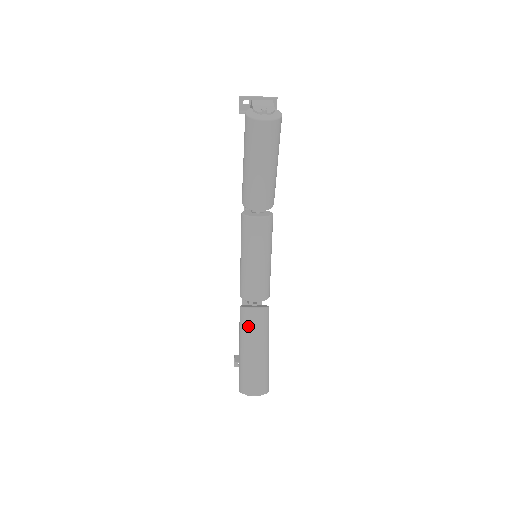
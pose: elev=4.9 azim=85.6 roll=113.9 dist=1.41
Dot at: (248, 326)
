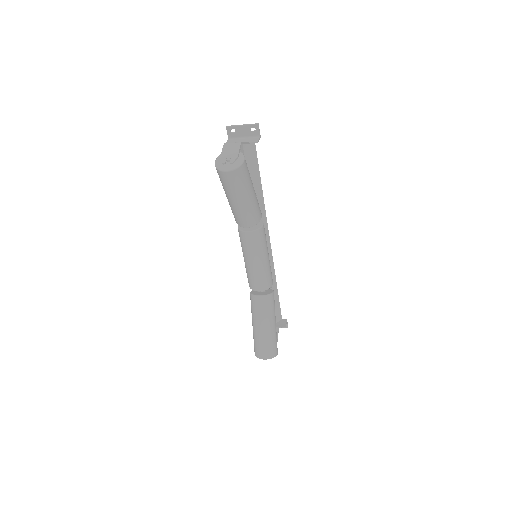
Dot at: (255, 309)
